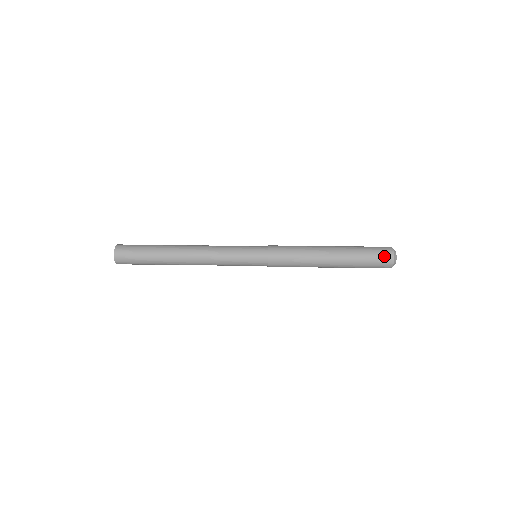
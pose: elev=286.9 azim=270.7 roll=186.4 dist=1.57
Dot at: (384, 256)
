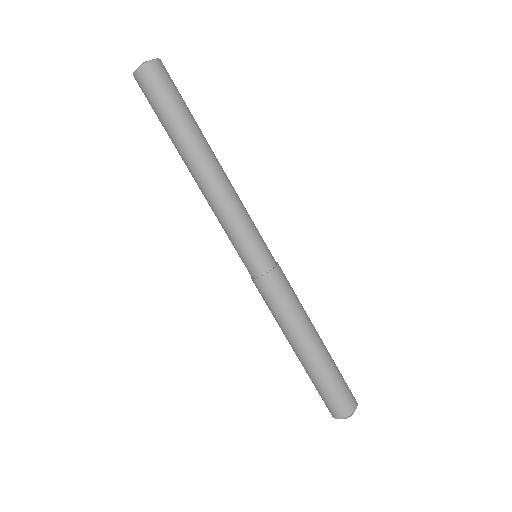
Dot at: (328, 407)
